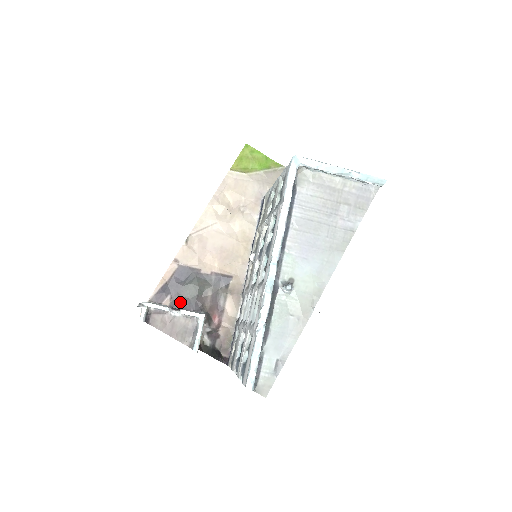
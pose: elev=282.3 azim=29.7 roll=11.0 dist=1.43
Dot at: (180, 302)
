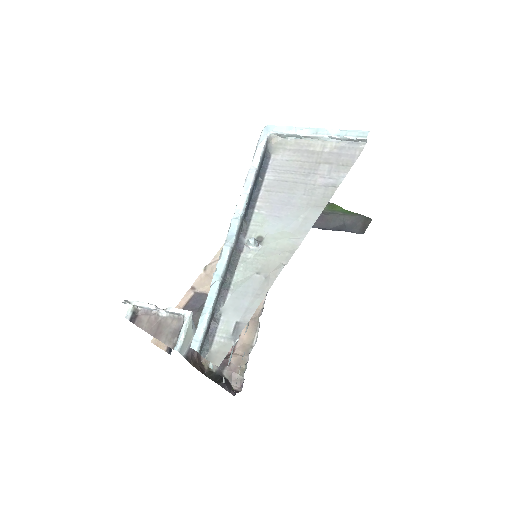
Dot at: occluded
